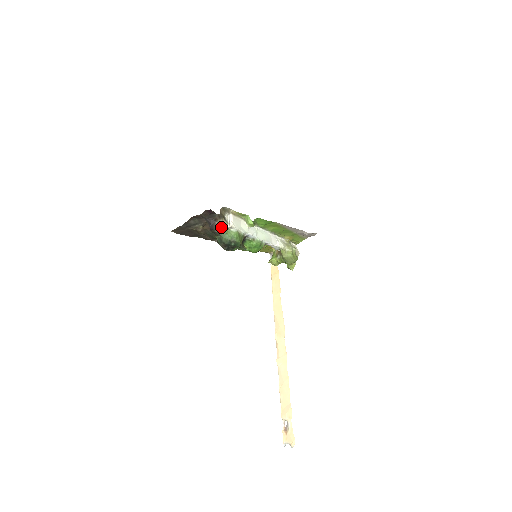
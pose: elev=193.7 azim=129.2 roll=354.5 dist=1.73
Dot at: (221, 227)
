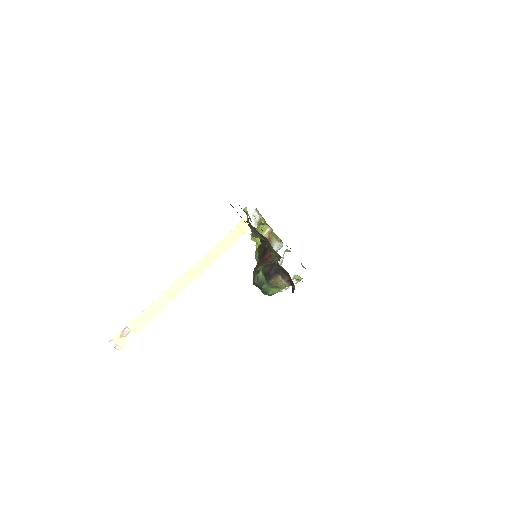
Dot at: (278, 284)
